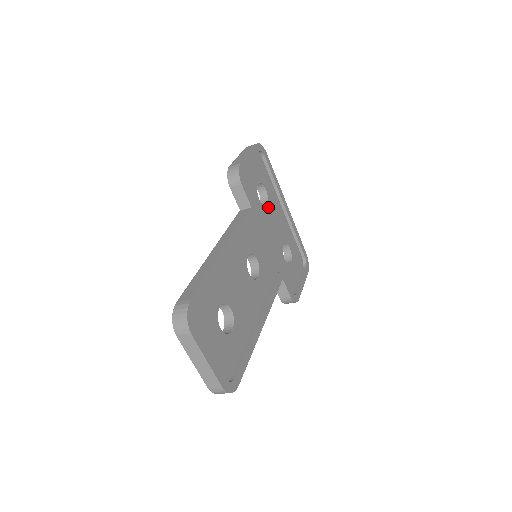
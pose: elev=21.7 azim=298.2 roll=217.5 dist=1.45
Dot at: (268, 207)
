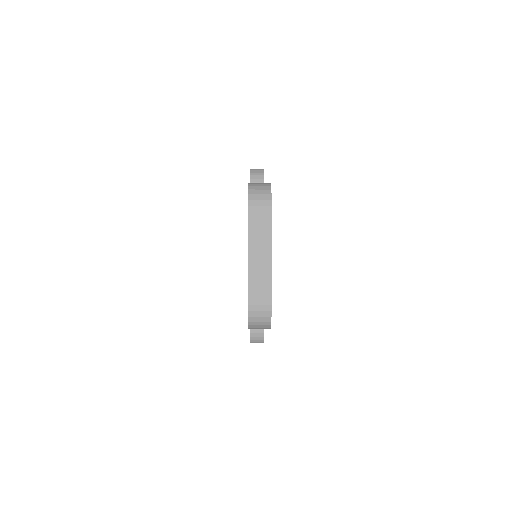
Dot at: occluded
